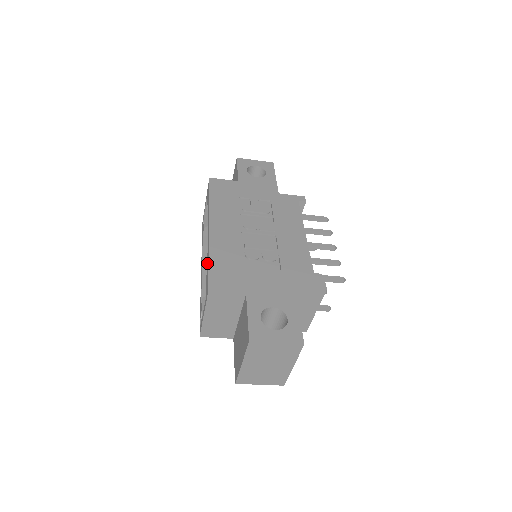
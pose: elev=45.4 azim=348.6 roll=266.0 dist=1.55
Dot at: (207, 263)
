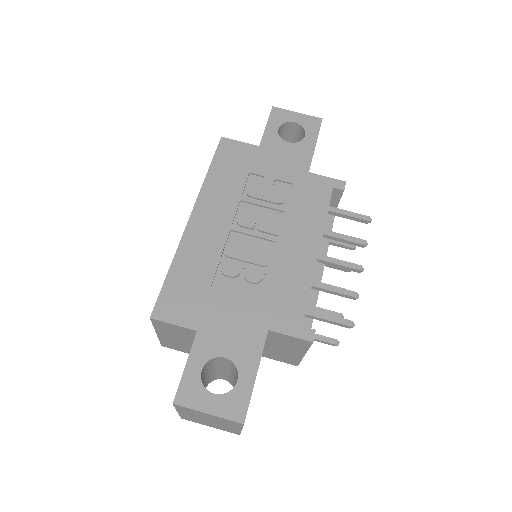
Dot at: occluded
